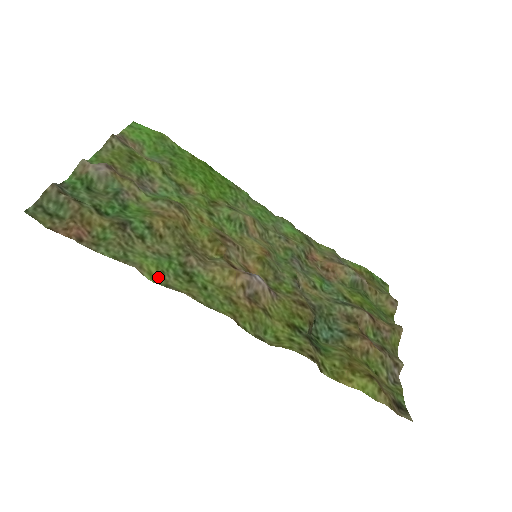
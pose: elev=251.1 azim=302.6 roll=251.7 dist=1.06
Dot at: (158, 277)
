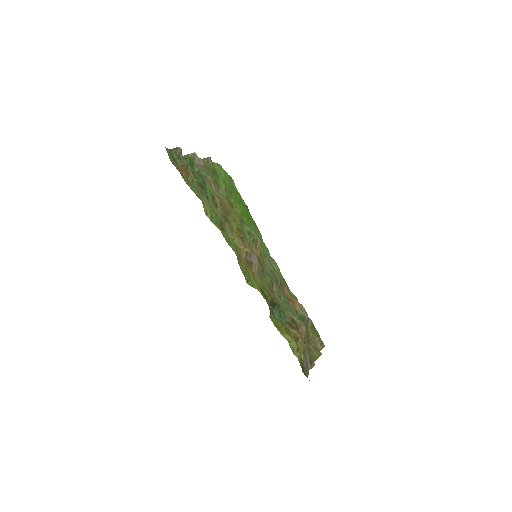
Dot at: (209, 216)
